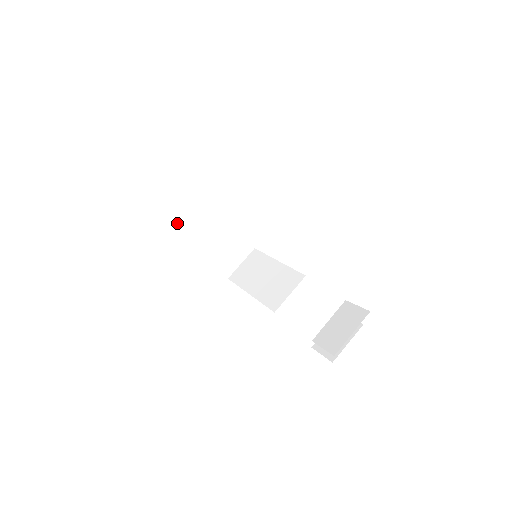
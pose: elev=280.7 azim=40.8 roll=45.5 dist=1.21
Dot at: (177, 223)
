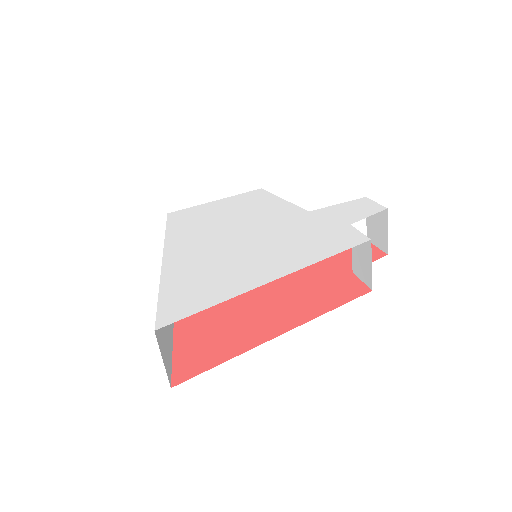
Dot at: occluded
